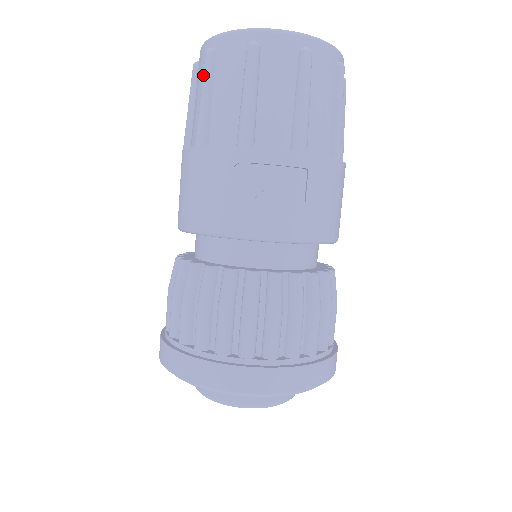
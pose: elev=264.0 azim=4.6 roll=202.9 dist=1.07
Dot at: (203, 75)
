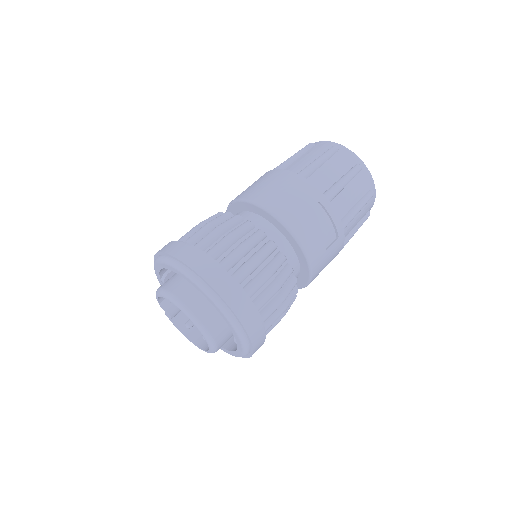
Dot at: (326, 152)
